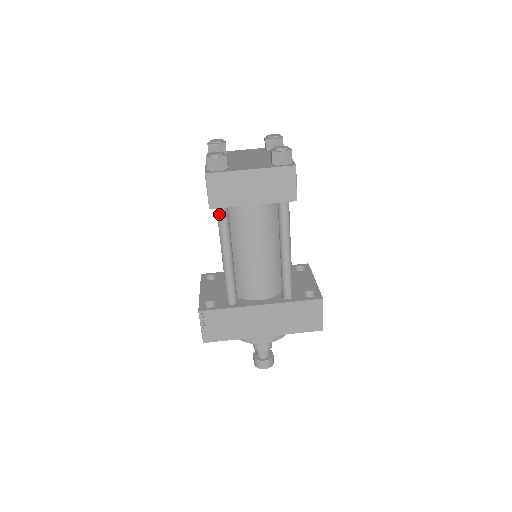
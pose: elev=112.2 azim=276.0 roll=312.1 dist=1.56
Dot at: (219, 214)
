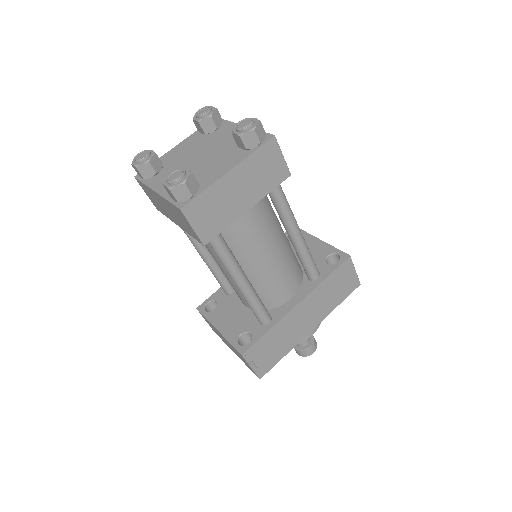
Dot at: (214, 243)
